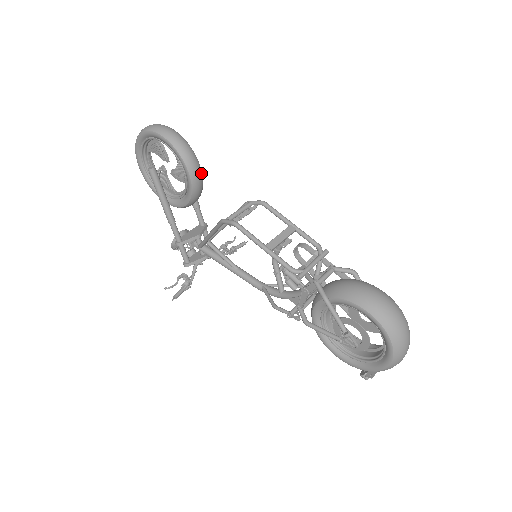
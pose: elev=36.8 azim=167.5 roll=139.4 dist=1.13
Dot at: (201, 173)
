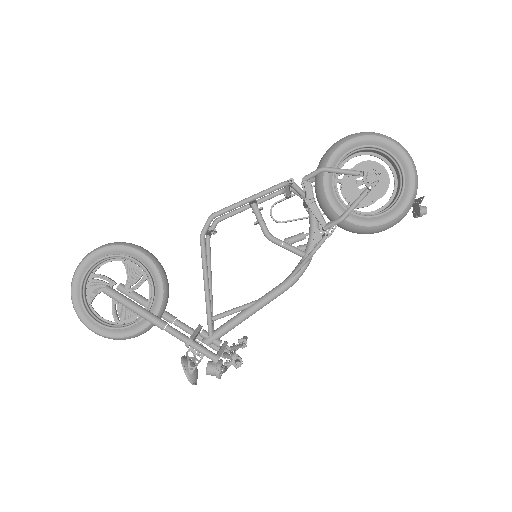
Dot at: occluded
